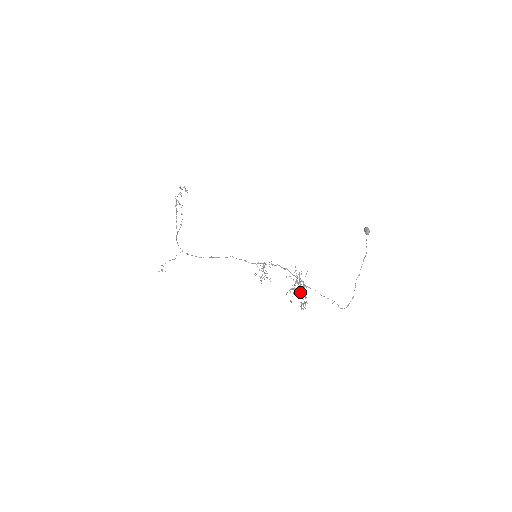
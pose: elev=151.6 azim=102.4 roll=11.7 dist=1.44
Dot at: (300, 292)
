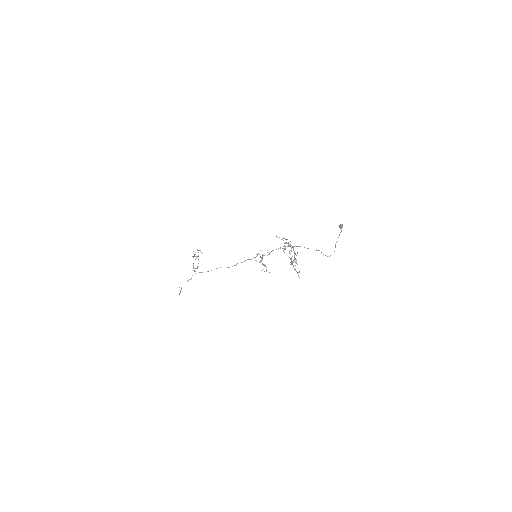
Dot at: (291, 258)
